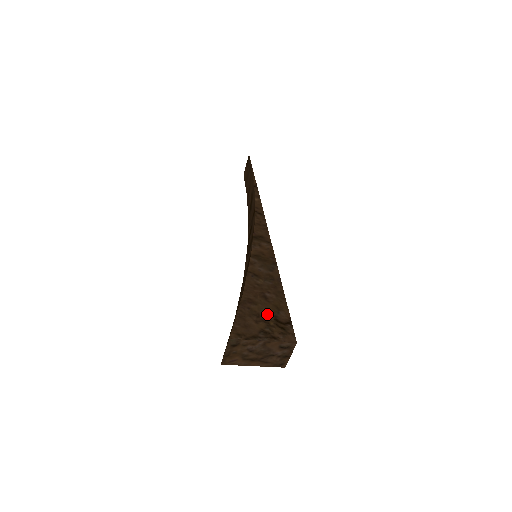
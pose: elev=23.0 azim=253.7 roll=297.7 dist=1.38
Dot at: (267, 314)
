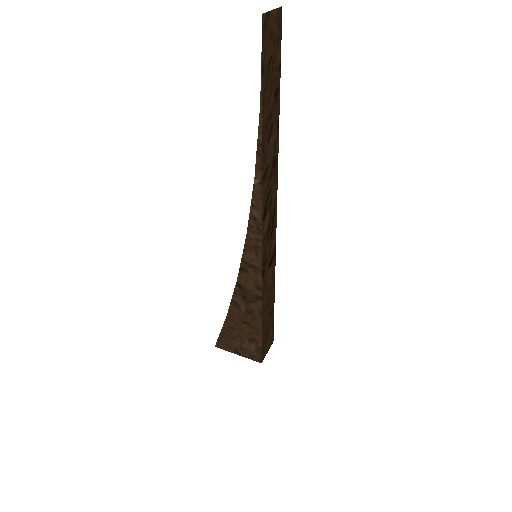
Dot at: (243, 338)
